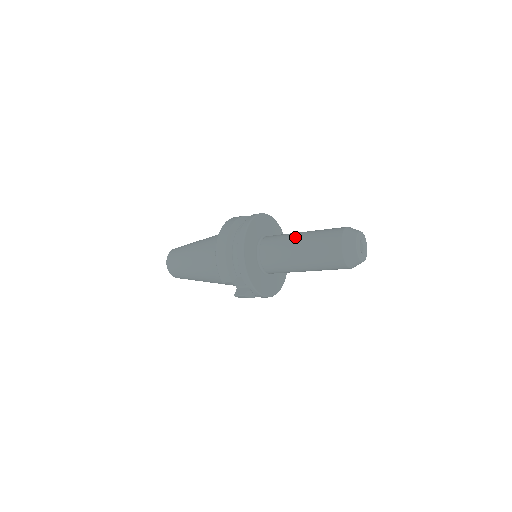
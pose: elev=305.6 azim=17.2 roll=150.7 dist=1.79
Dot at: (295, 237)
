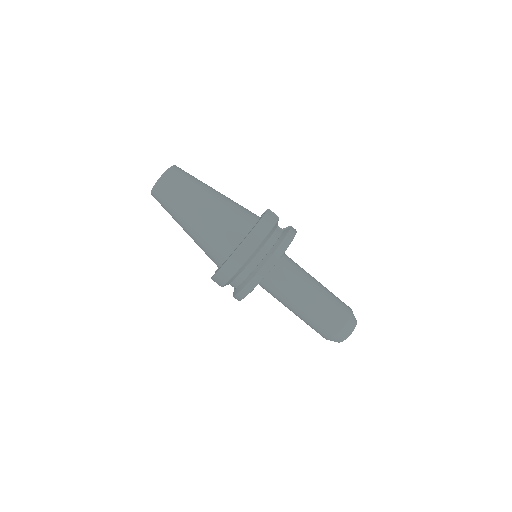
Dot at: (303, 296)
